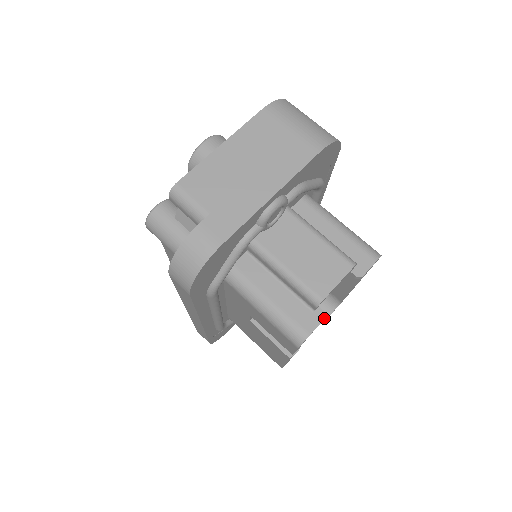
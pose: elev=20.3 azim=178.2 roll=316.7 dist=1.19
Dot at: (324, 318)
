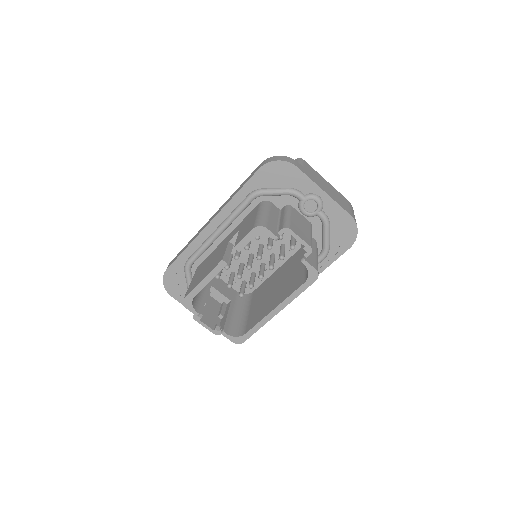
Dot at: (278, 237)
